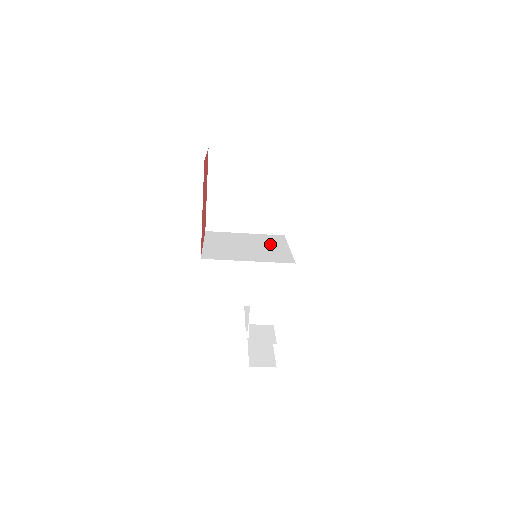
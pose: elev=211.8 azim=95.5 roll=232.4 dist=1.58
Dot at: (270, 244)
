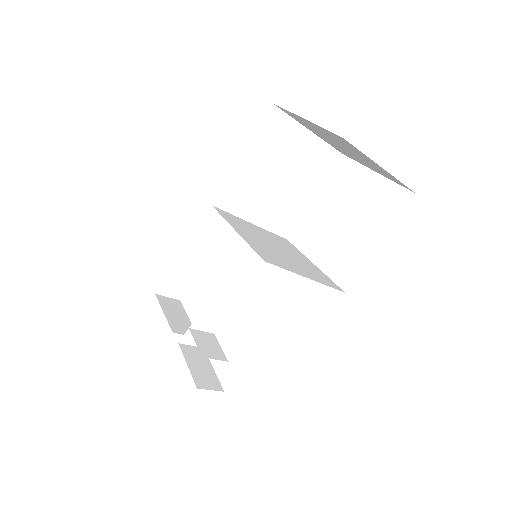
Dot at: (293, 252)
